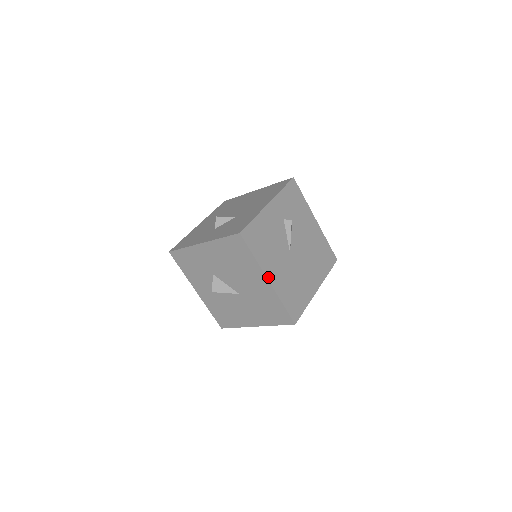
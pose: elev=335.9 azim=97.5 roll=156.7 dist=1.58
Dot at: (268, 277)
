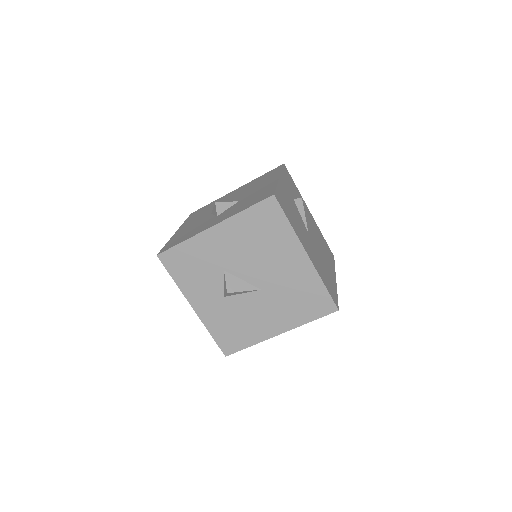
Dot at: (306, 251)
